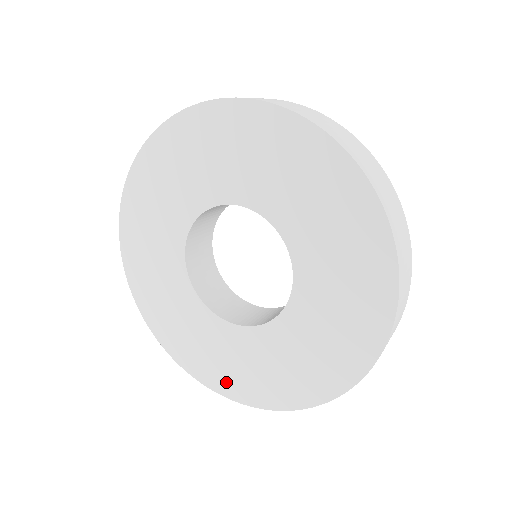
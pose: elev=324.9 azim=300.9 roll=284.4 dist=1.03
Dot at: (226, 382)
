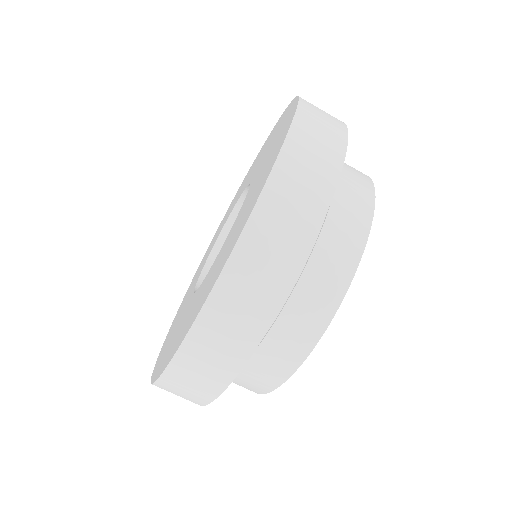
Dot at: occluded
